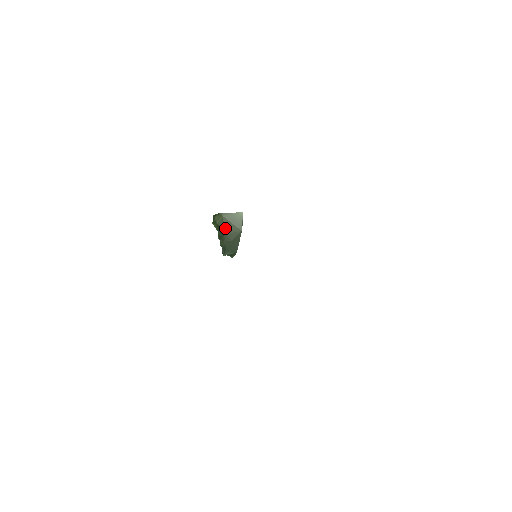
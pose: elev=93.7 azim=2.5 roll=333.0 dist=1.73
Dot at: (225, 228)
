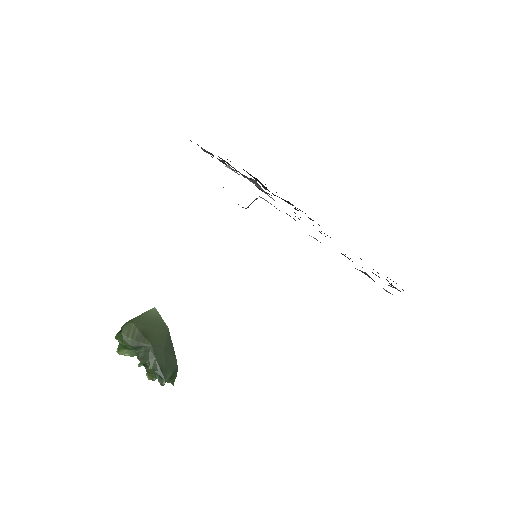
Dot at: (145, 338)
